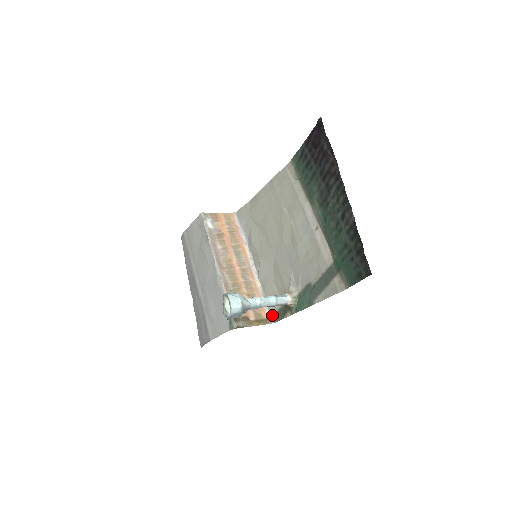
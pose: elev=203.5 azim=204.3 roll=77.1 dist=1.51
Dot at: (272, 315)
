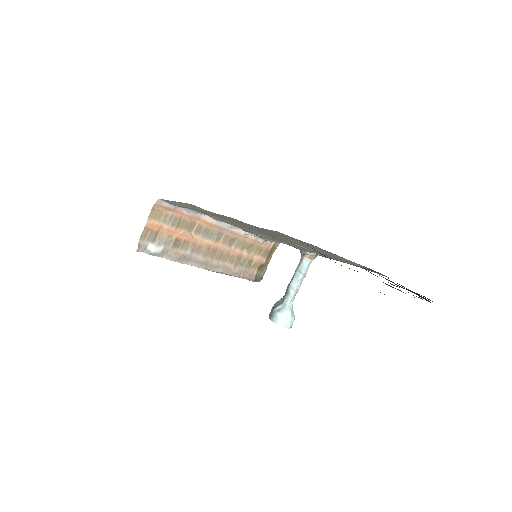
Dot at: occluded
